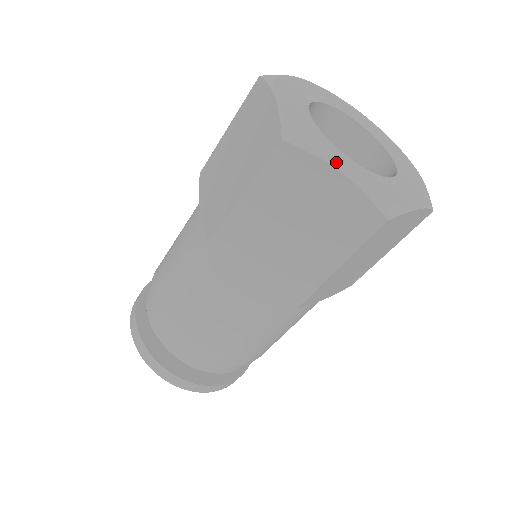
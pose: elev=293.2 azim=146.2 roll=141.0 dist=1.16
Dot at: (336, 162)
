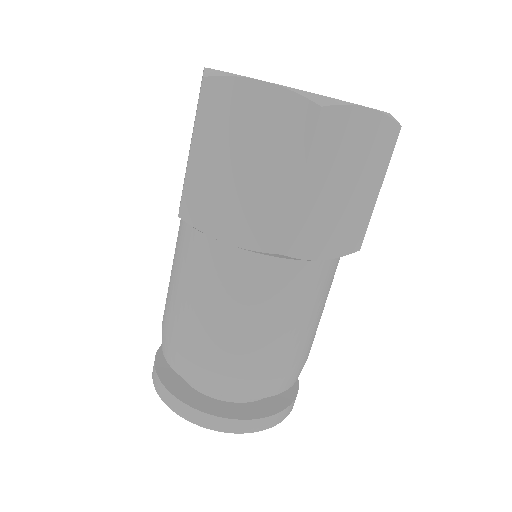
Dot at: occluded
